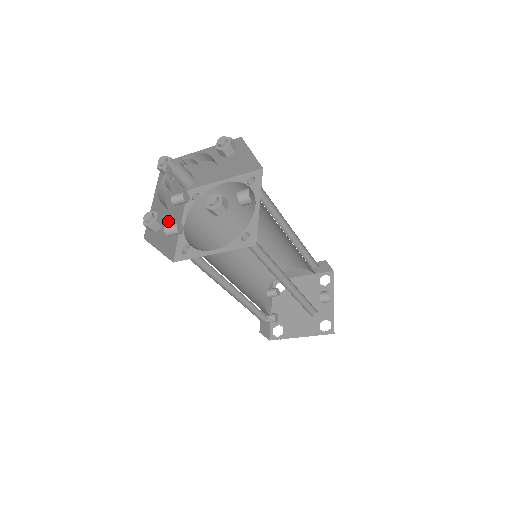
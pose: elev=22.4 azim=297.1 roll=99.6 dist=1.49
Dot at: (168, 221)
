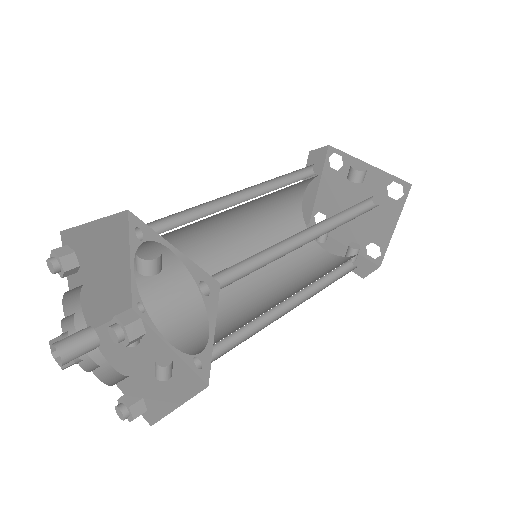
Dot at: (152, 367)
